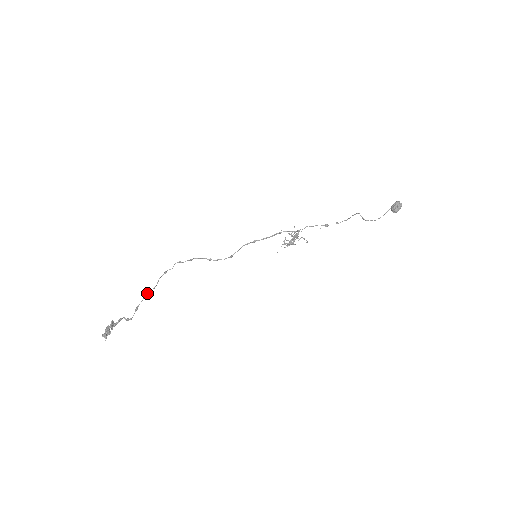
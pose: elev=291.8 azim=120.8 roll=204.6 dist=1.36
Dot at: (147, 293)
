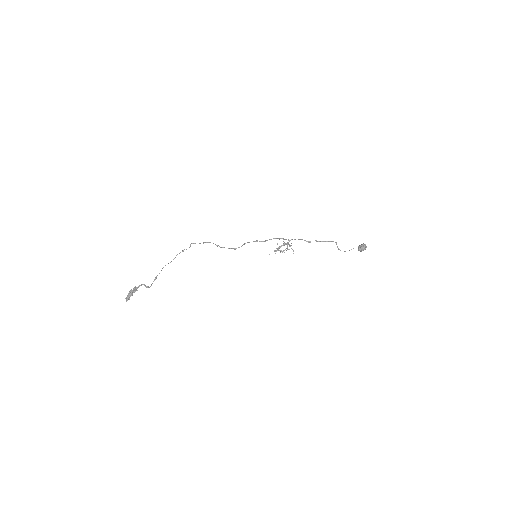
Dot at: occluded
